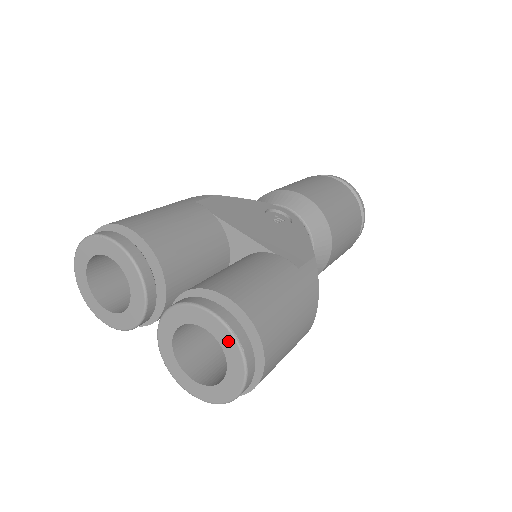
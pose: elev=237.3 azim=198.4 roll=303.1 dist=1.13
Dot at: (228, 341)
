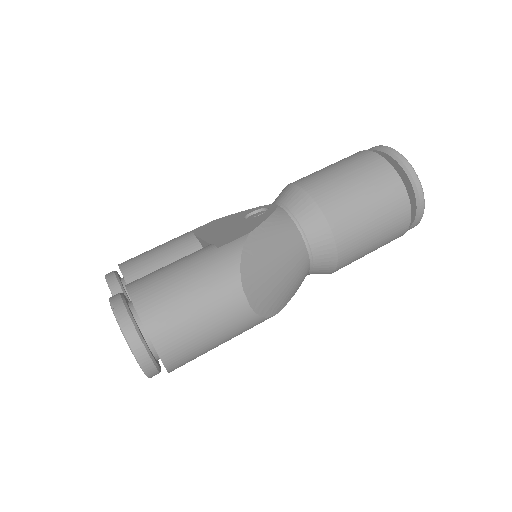
Dot at: occluded
